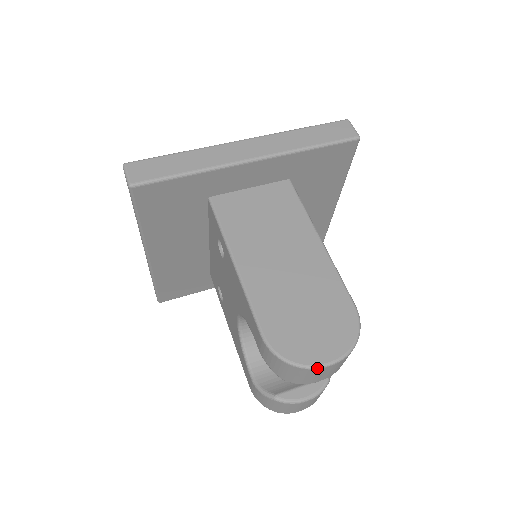
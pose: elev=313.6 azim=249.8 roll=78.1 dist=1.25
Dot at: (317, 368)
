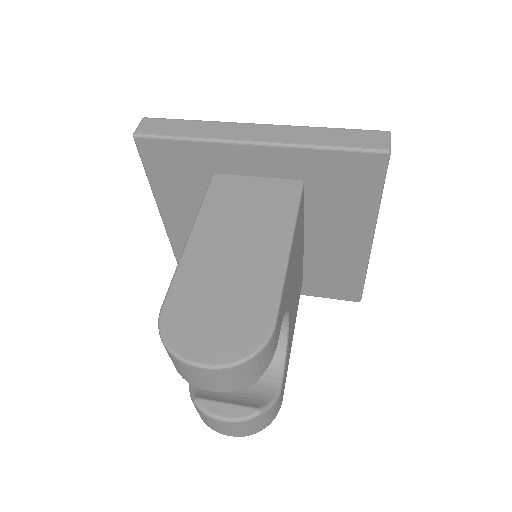
Dot at: (187, 363)
